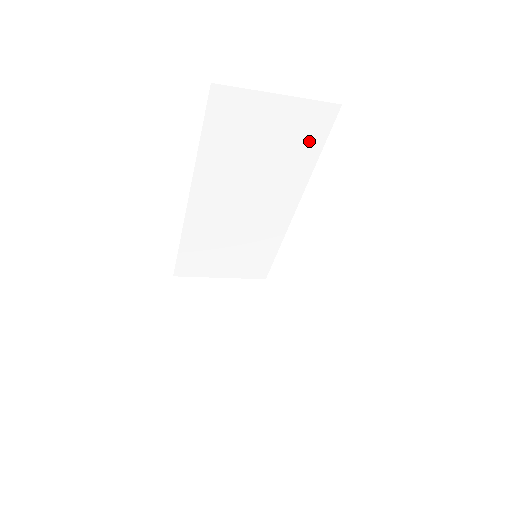
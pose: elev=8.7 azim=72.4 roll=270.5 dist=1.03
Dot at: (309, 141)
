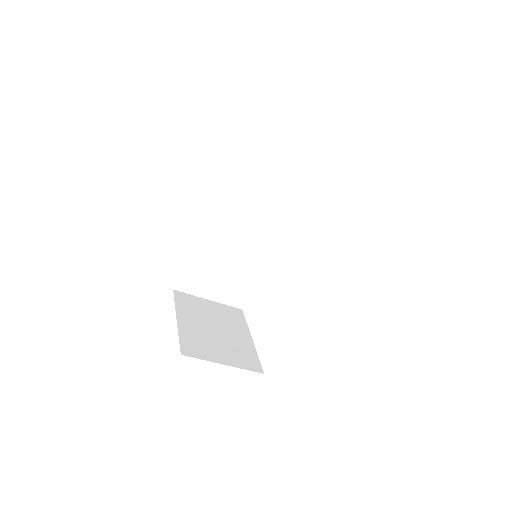
Dot at: (297, 192)
